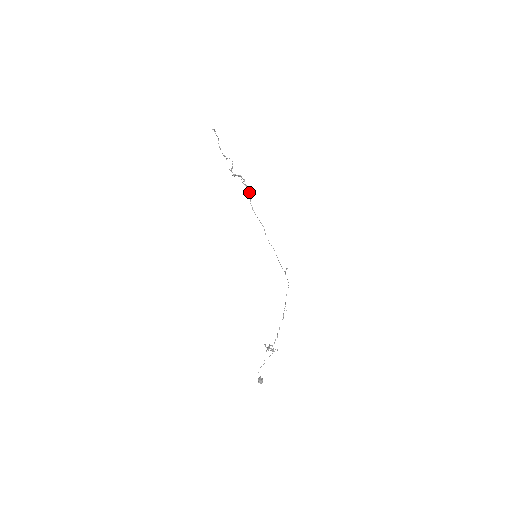
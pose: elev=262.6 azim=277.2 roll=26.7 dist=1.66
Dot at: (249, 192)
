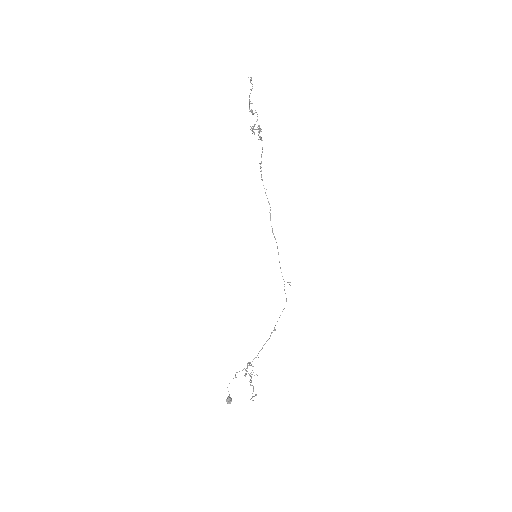
Dot at: occluded
